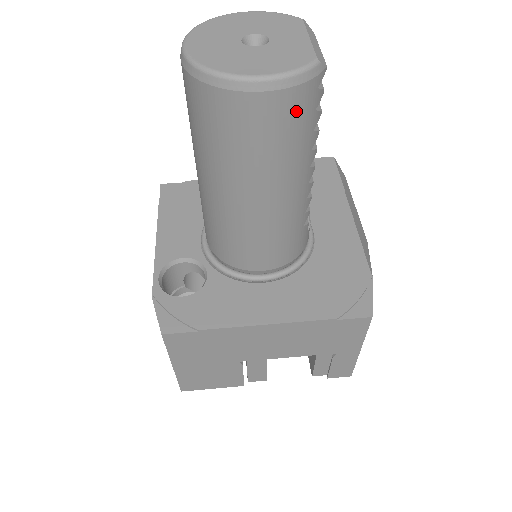
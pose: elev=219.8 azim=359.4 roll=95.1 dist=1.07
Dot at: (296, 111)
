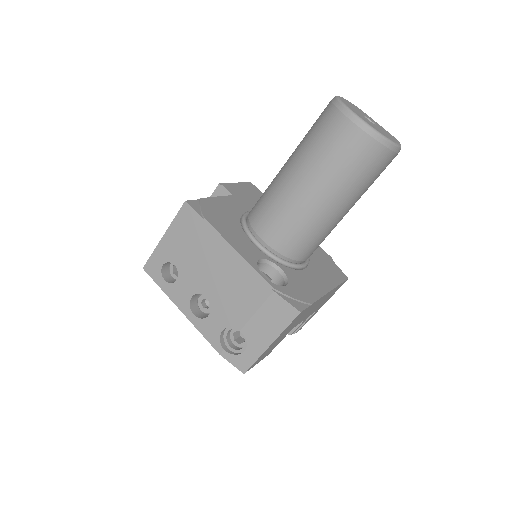
Dot at: occluded
